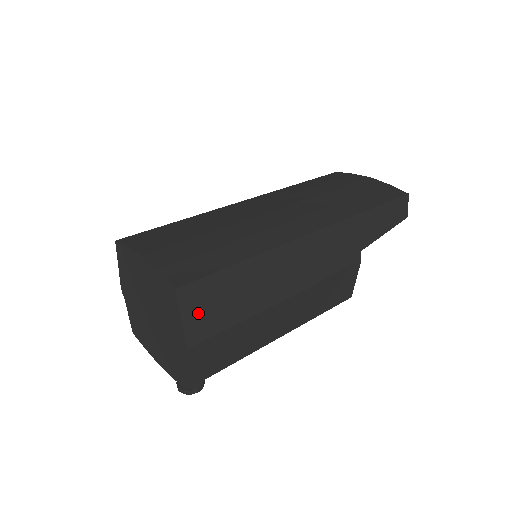
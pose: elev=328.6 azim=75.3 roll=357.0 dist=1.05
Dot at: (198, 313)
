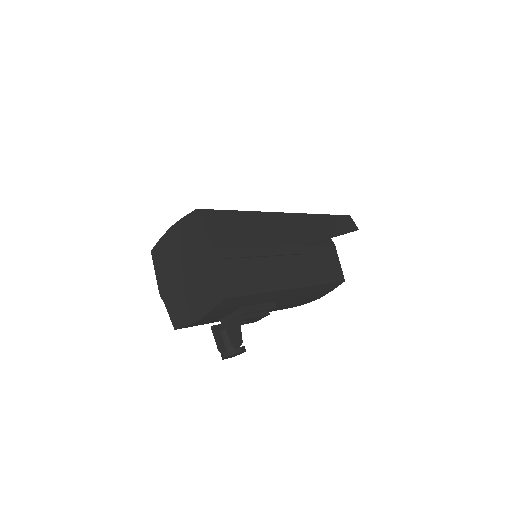
Dot at: (217, 229)
